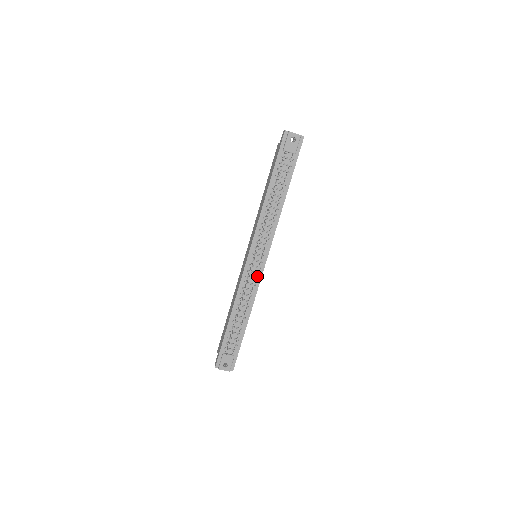
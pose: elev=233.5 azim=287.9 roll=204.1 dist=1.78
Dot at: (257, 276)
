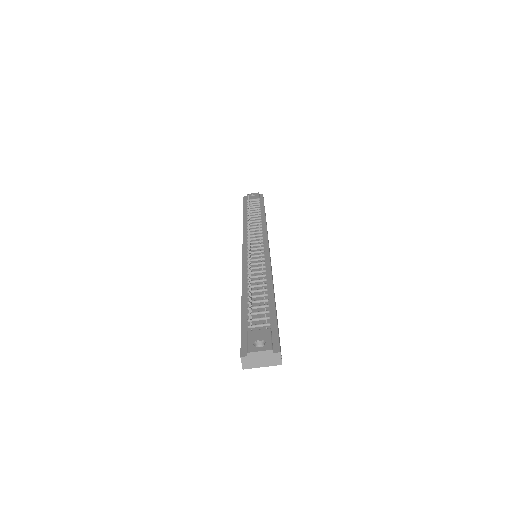
Dot at: (263, 258)
